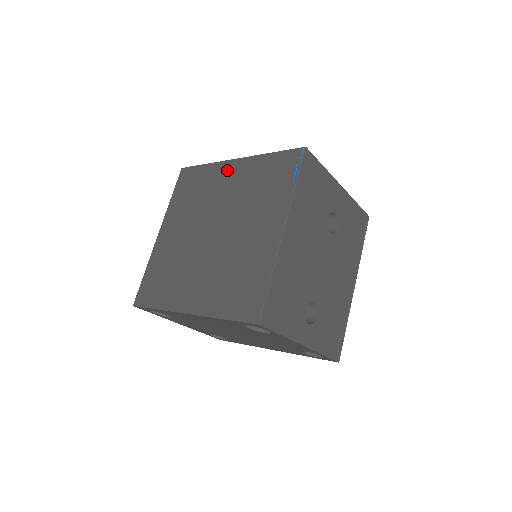
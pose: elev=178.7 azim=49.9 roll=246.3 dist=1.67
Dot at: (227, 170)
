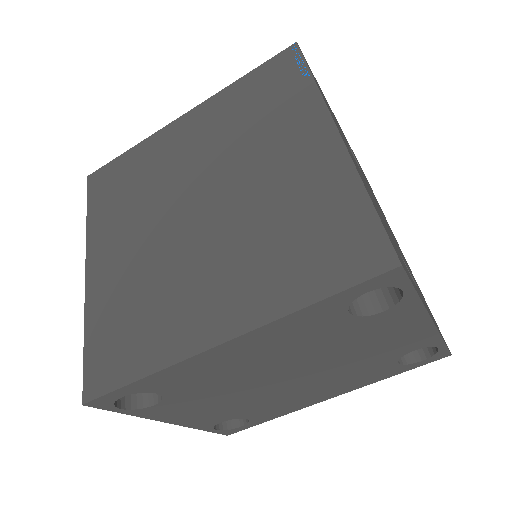
Dot at: (175, 133)
